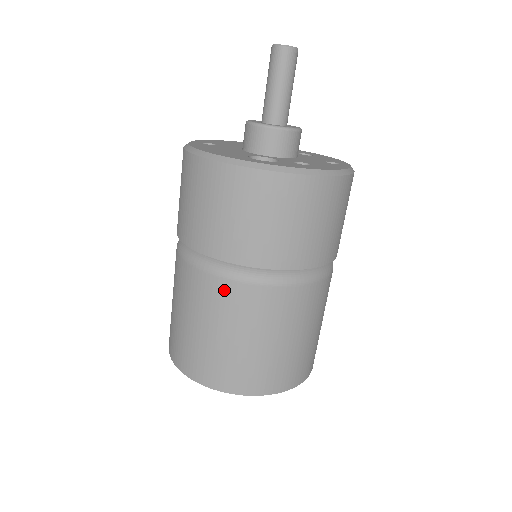
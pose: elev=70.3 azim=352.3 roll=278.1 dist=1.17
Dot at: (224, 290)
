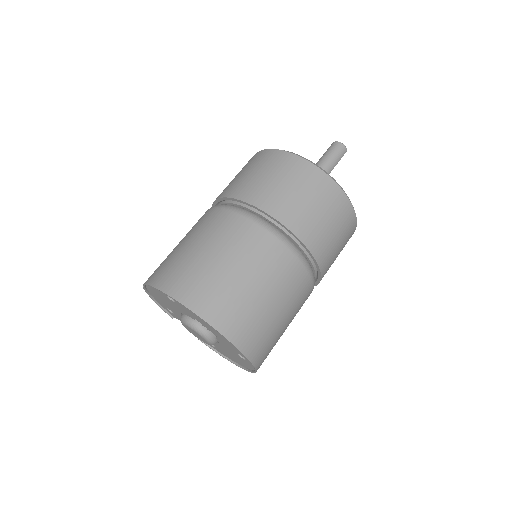
Dot at: occluded
